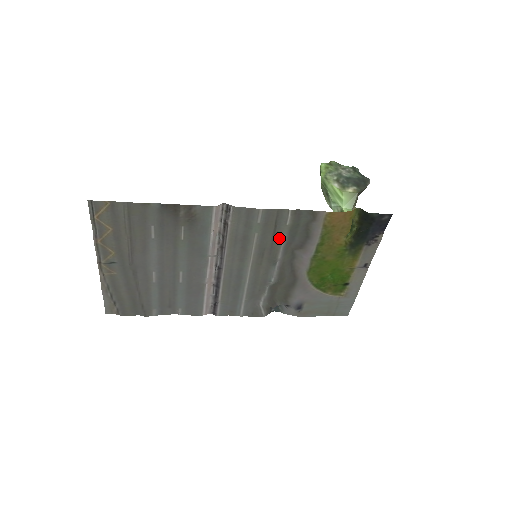
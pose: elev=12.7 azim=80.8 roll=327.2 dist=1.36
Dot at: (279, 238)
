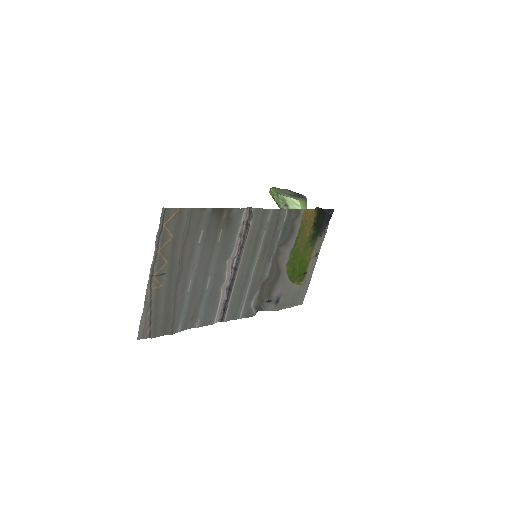
Dot at: (277, 234)
